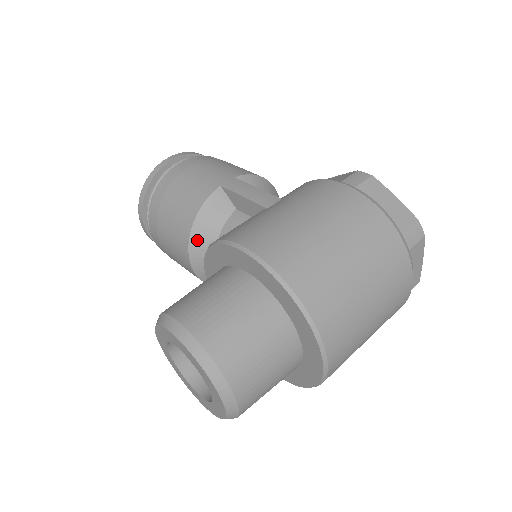
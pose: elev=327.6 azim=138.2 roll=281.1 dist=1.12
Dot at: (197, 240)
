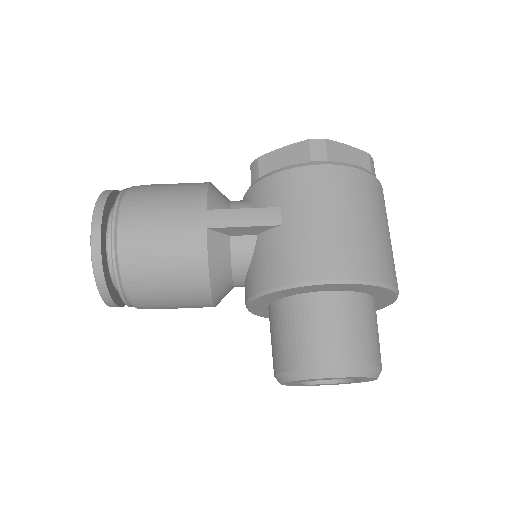
Dot at: (217, 286)
